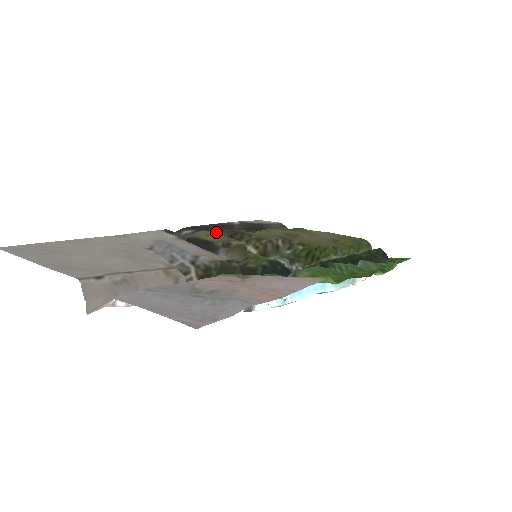
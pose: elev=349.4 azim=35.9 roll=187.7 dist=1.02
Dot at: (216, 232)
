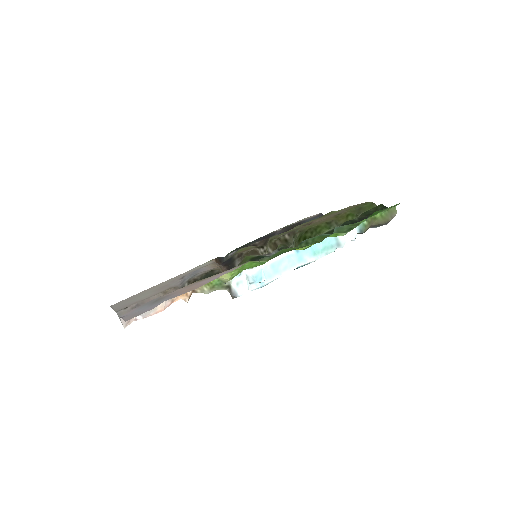
Dot at: (254, 245)
